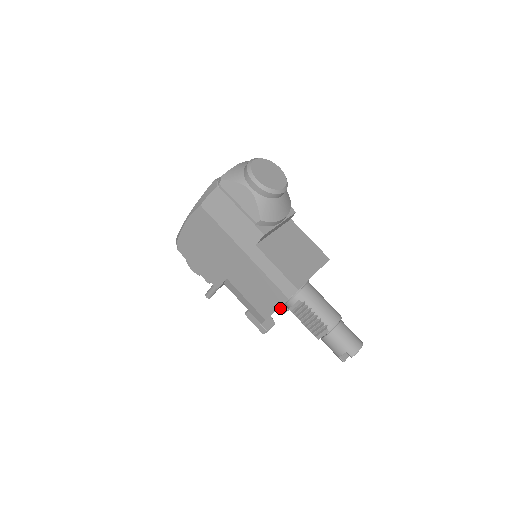
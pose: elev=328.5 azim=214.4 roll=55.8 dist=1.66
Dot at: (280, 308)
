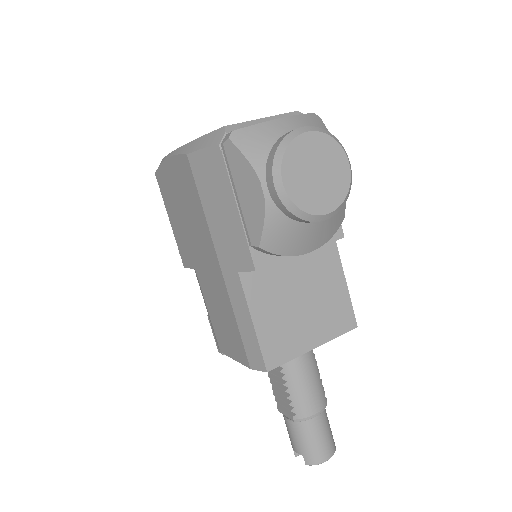
Dot at: occluded
